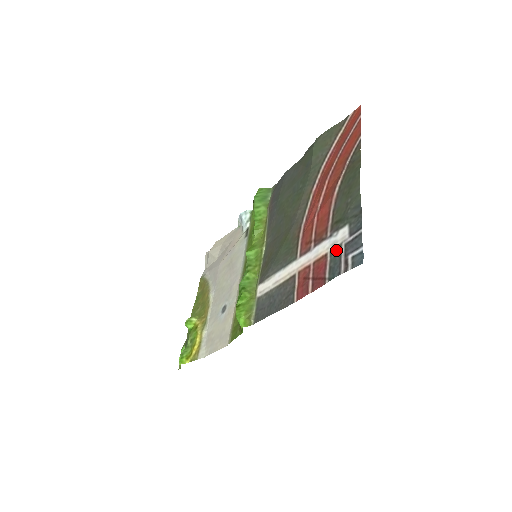
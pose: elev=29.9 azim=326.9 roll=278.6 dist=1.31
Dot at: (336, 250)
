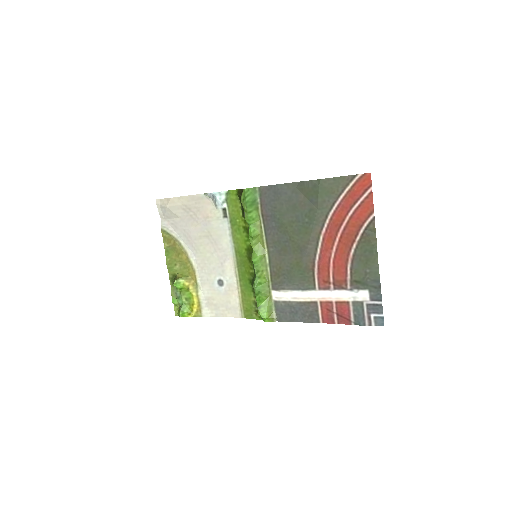
Dot at: (358, 304)
